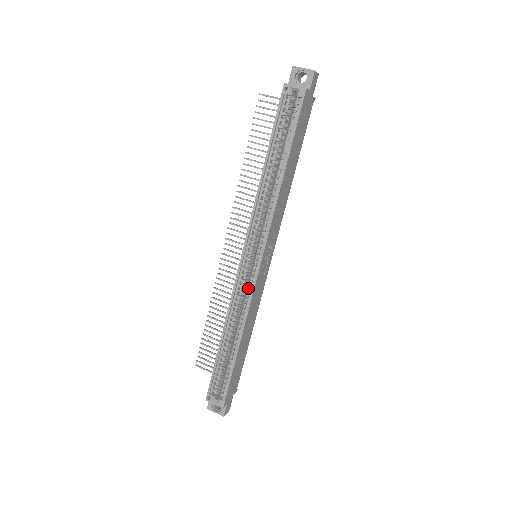
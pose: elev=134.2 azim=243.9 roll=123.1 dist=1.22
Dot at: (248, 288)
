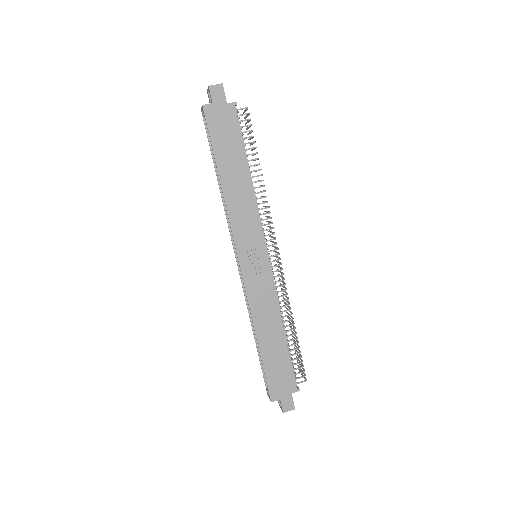
Dot at: (246, 286)
